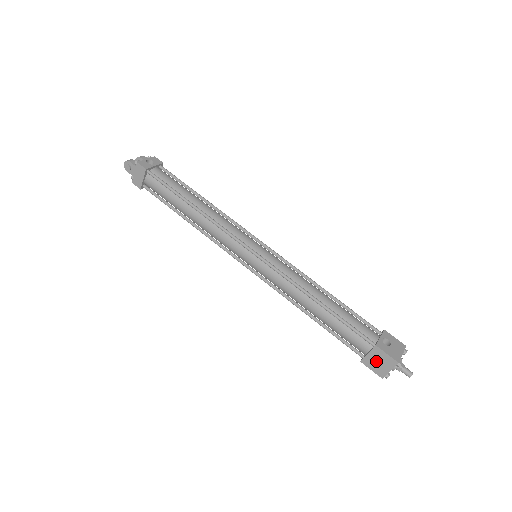
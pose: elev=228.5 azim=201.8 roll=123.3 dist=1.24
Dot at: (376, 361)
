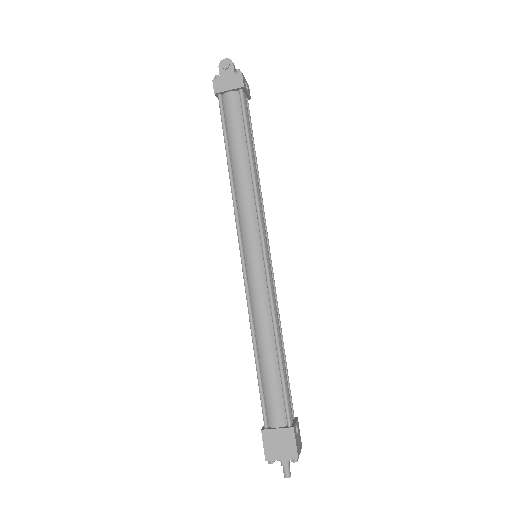
Dot at: (278, 441)
